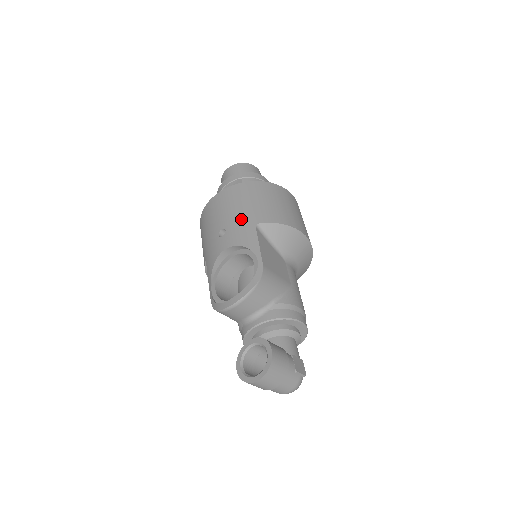
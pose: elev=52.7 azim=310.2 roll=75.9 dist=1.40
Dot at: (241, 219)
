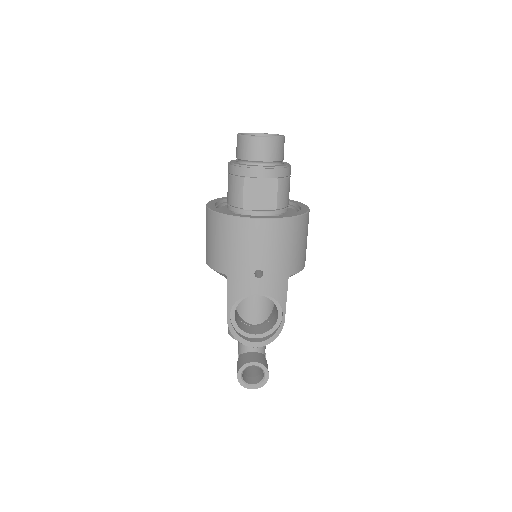
Dot at: (280, 269)
